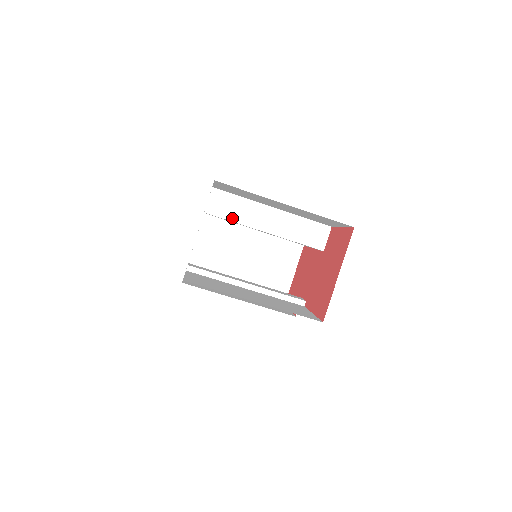
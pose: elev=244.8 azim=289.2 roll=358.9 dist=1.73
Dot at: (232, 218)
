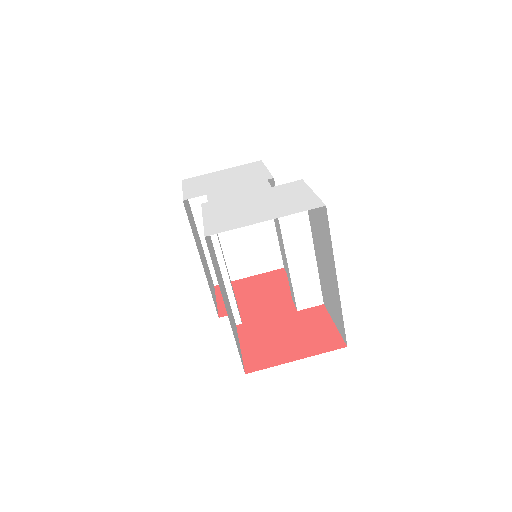
Dot at: occluded
